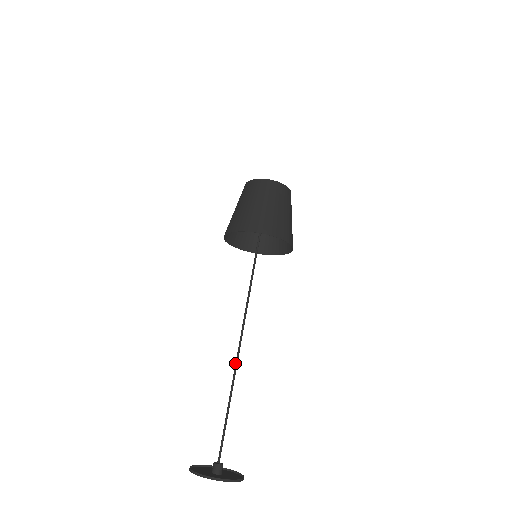
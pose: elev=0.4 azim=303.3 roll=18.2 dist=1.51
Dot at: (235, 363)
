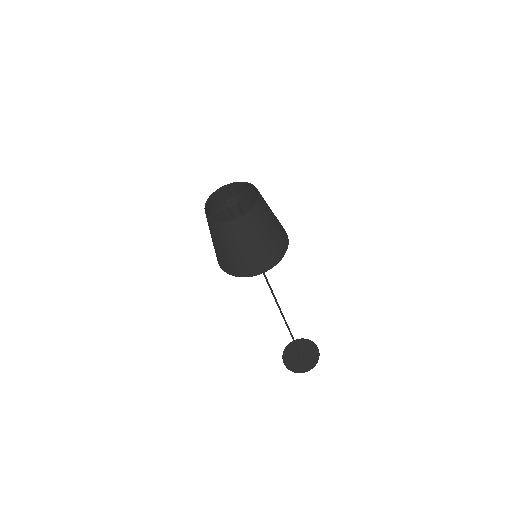
Dot at: occluded
